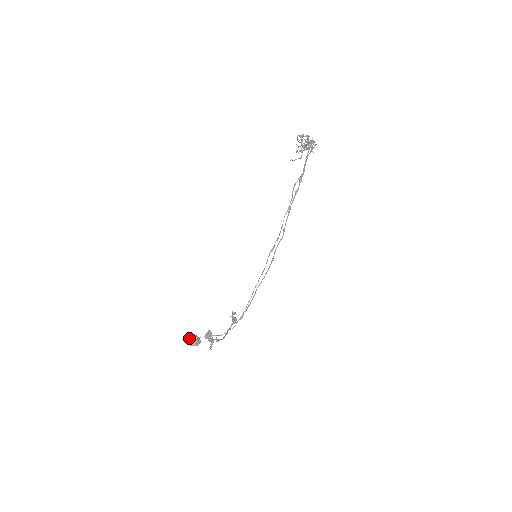
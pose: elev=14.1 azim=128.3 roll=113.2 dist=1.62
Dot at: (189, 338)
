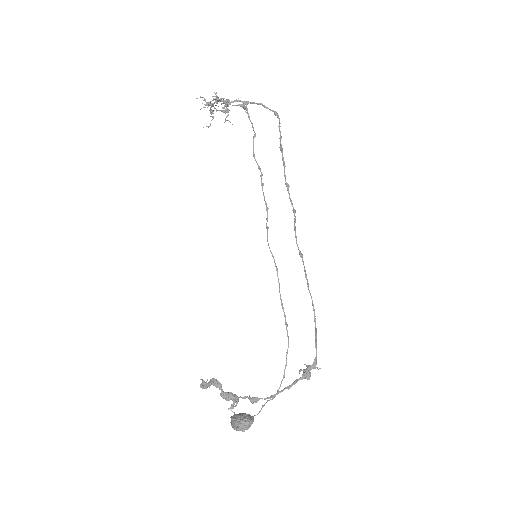
Dot at: (231, 418)
